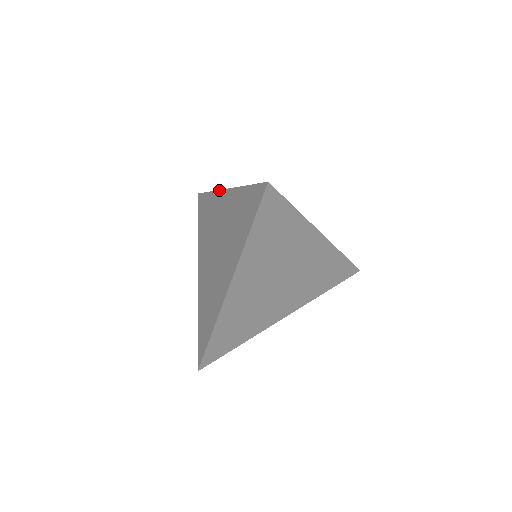
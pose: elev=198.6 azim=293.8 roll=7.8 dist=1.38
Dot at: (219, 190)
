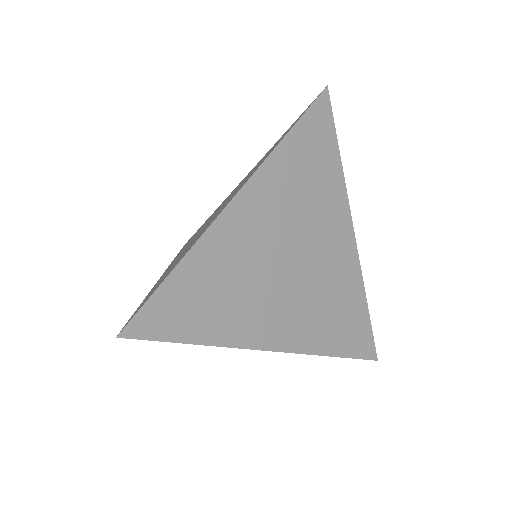
Dot at: occluded
